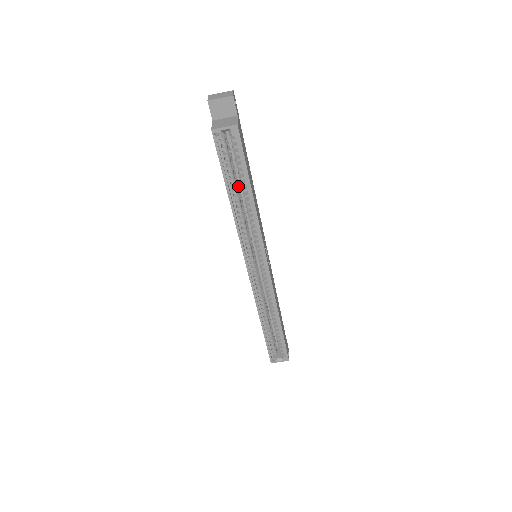
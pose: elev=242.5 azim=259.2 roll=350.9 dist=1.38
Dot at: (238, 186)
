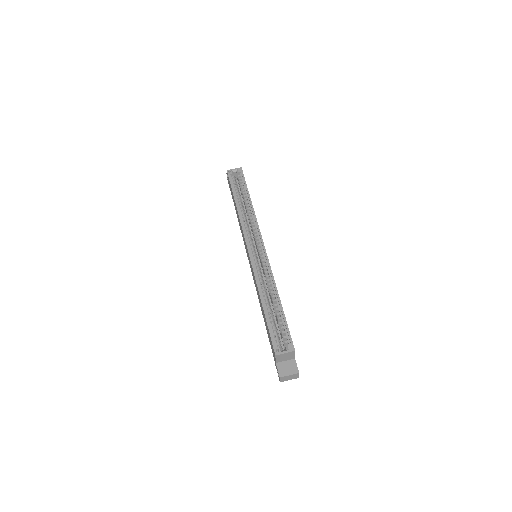
Dot at: occluded
